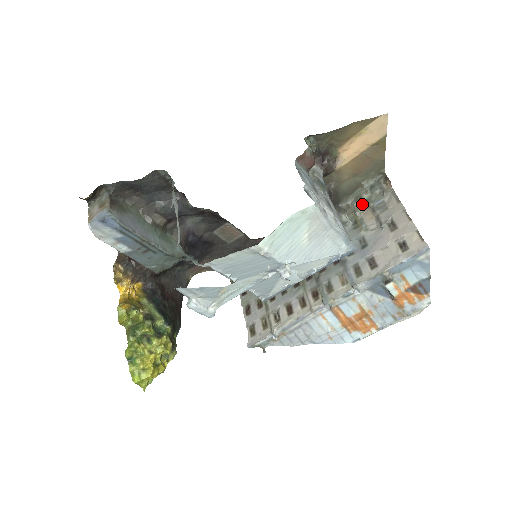
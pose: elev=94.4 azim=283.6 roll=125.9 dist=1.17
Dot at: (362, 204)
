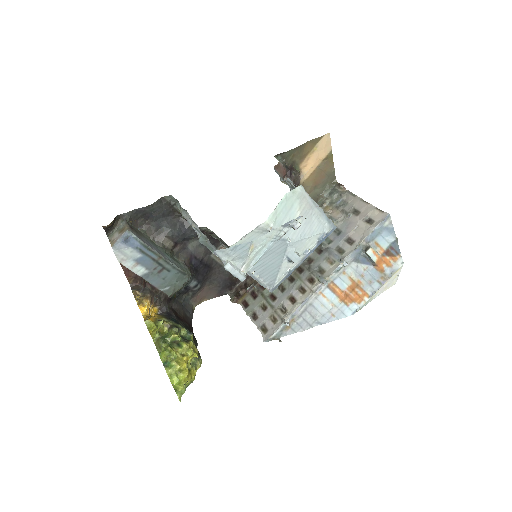
Dot at: (327, 207)
